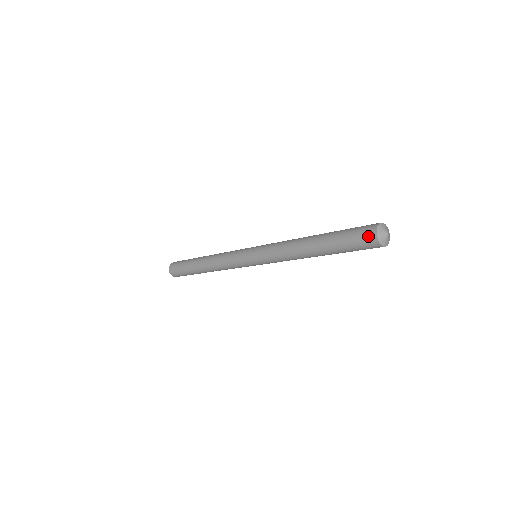
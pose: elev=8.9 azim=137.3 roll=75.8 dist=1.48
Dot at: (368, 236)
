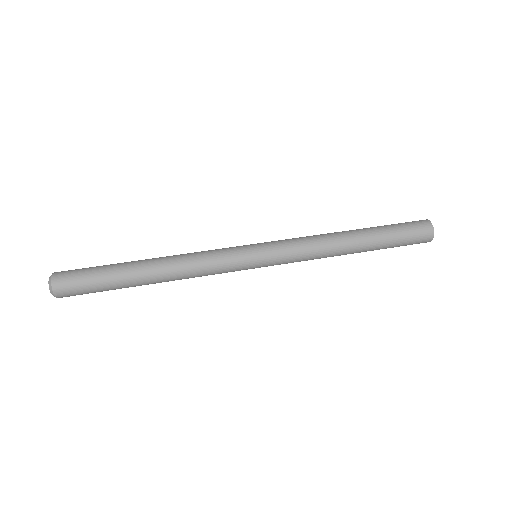
Dot at: occluded
